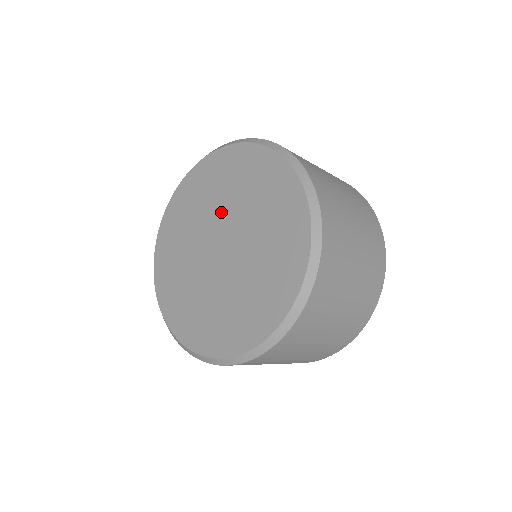
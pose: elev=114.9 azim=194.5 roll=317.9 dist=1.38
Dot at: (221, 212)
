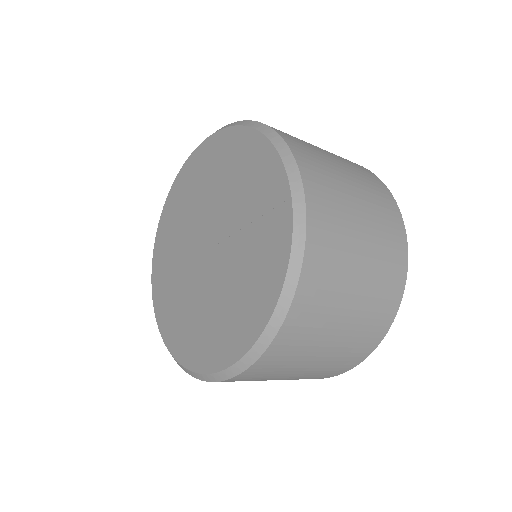
Dot at: (231, 224)
